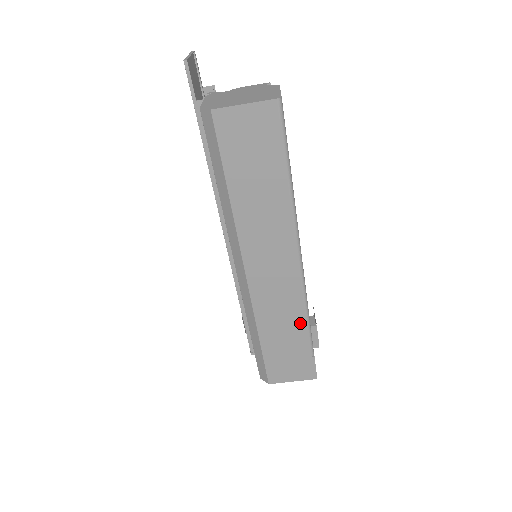
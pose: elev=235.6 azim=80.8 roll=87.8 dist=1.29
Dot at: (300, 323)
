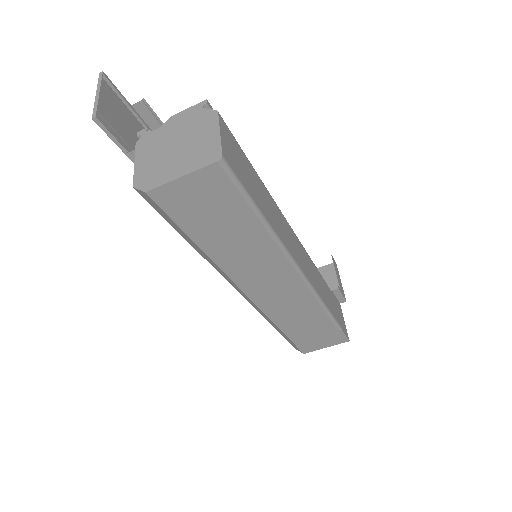
Dot at: (319, 314)
